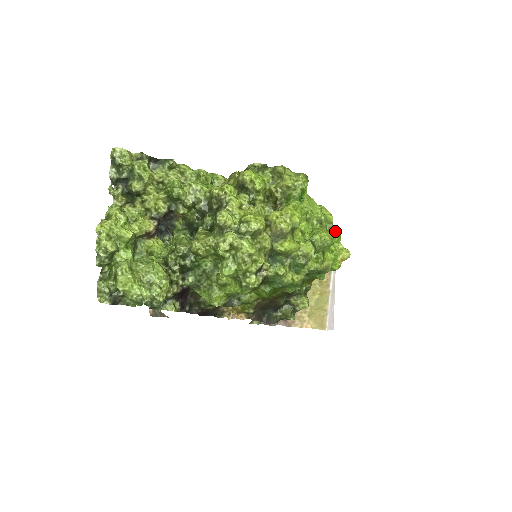
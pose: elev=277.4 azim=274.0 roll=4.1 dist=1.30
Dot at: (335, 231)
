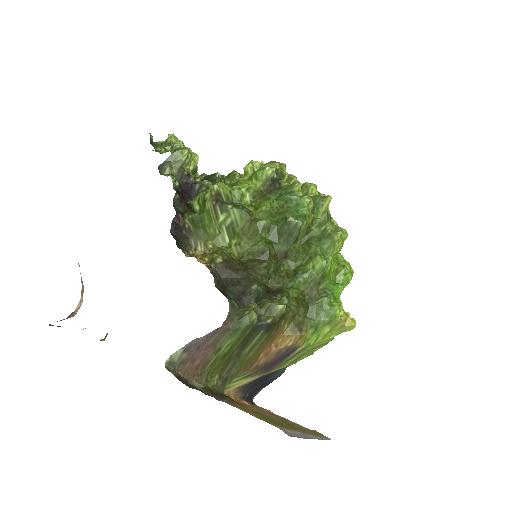
Dot at: occluded
